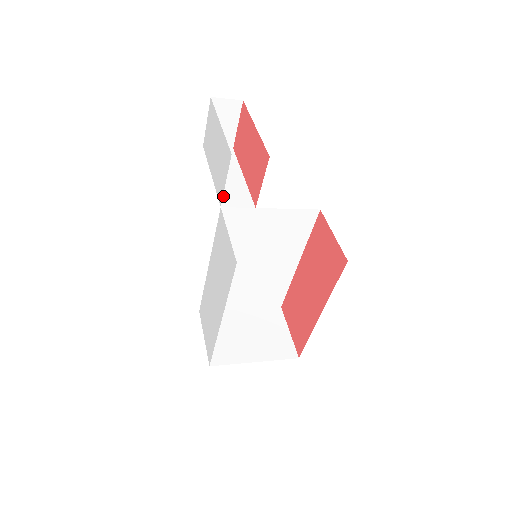
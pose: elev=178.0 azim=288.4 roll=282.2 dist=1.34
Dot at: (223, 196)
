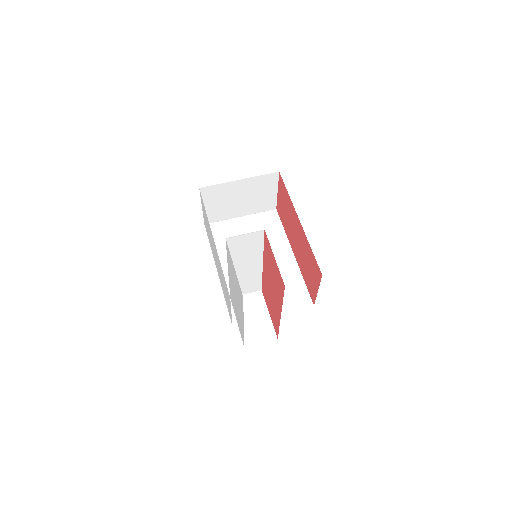
Dot at: occluded
